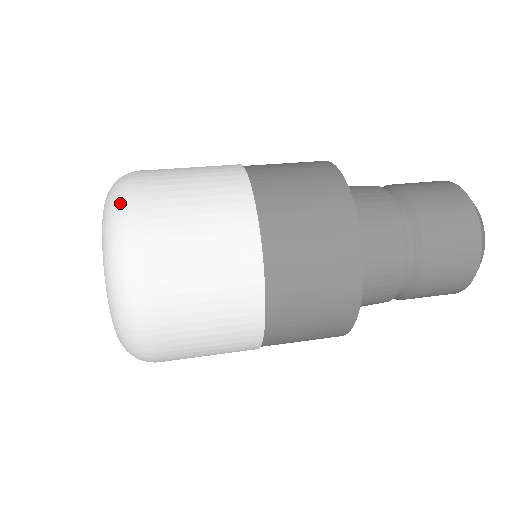
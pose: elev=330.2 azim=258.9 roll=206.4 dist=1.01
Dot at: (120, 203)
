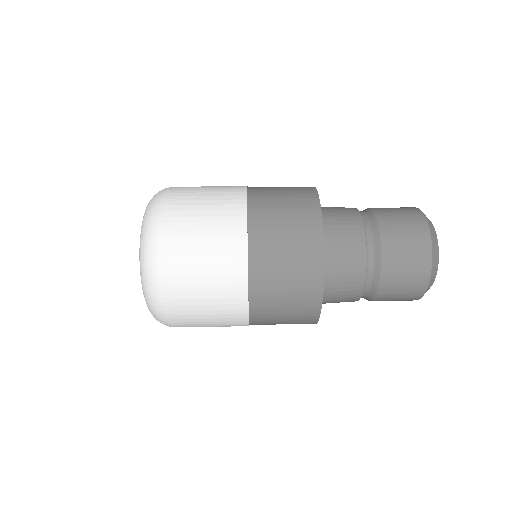
Dot at: (151, 268)
